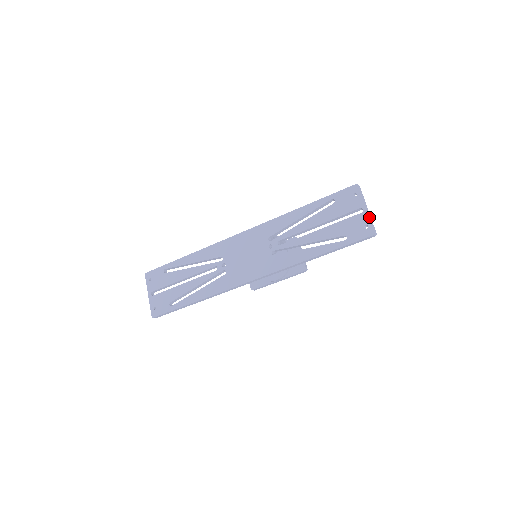
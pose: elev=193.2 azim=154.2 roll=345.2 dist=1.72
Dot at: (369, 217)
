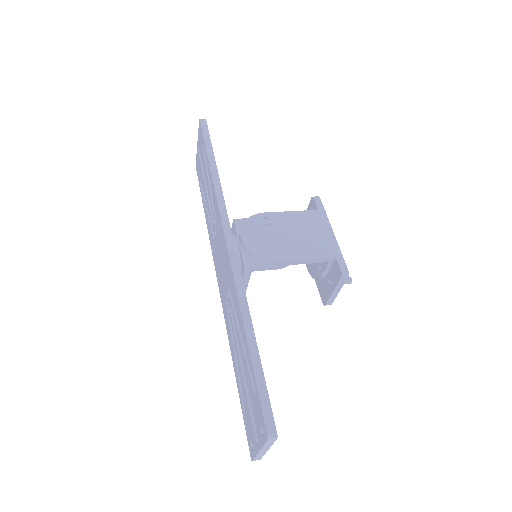
Dot at: (256, 454)
